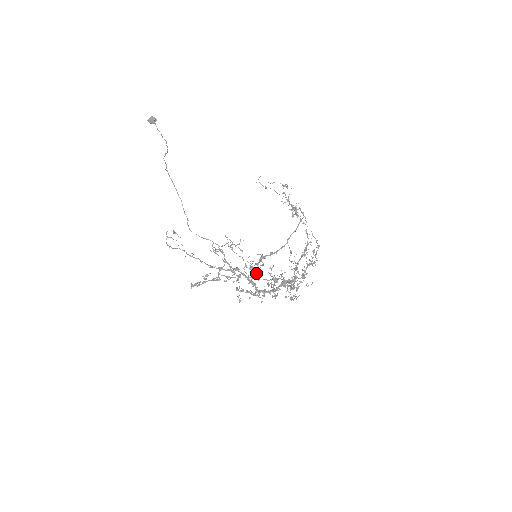
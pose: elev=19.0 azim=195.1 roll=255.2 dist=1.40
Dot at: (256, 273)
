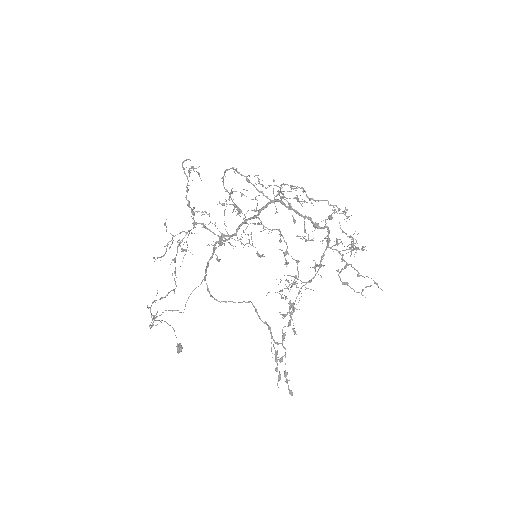
Dot at: occluded
